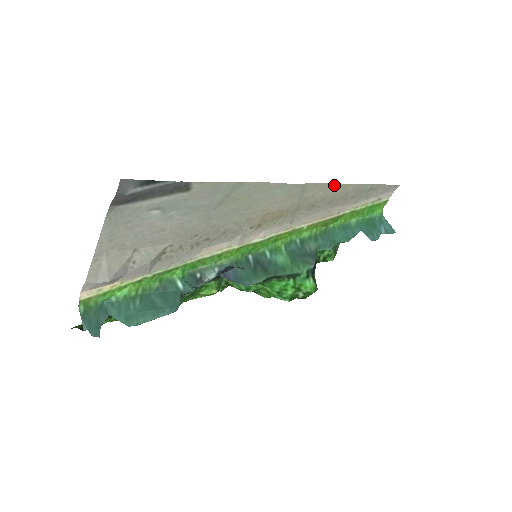
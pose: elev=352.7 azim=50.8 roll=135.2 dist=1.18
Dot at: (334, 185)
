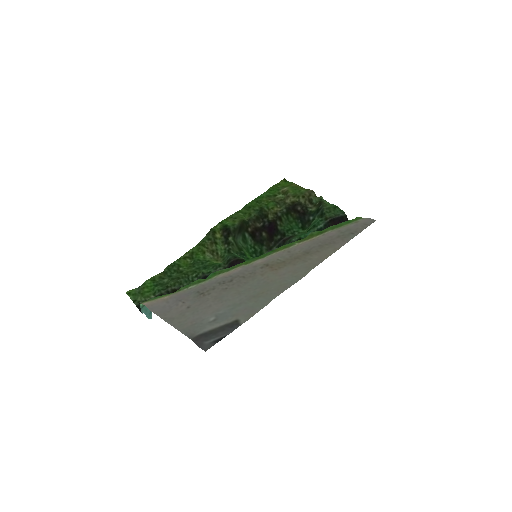
Dot at: (328, 256)
